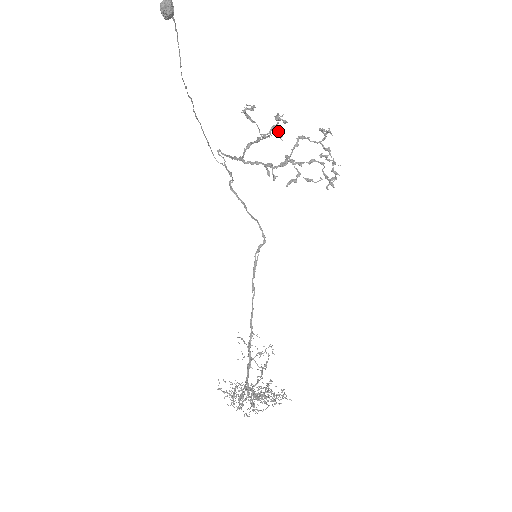
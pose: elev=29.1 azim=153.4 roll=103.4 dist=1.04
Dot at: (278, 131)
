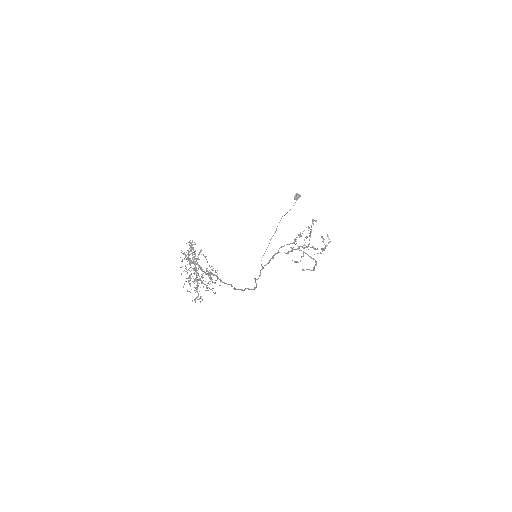
Dot at: occluded
